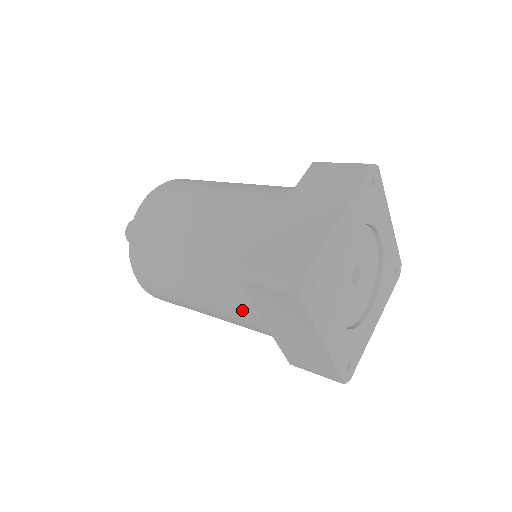
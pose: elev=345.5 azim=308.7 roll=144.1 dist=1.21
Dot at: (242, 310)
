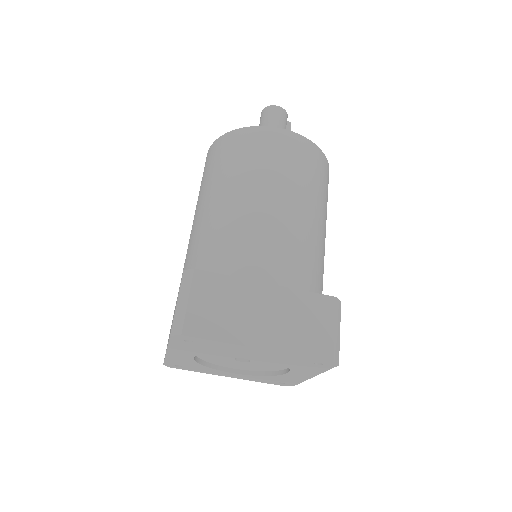
Dot at: (185, 269)
